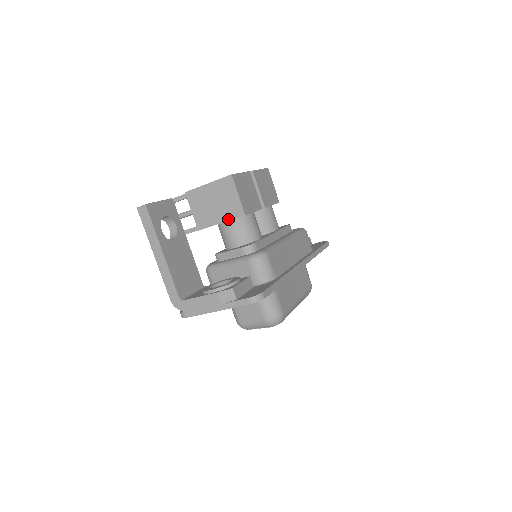
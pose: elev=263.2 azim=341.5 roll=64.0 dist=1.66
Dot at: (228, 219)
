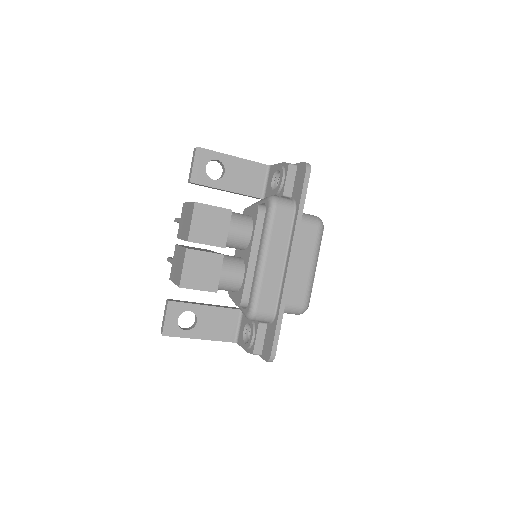
Dot at: occluded
